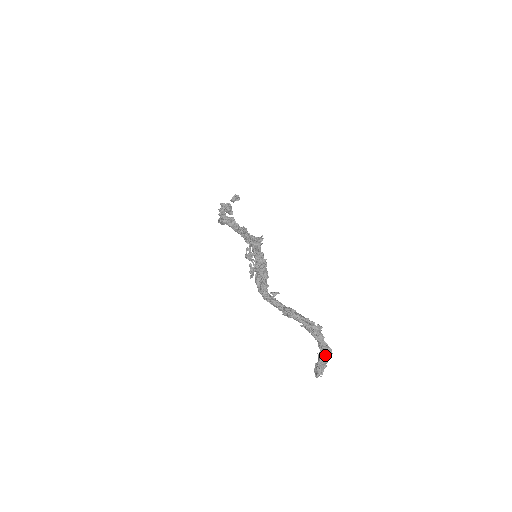
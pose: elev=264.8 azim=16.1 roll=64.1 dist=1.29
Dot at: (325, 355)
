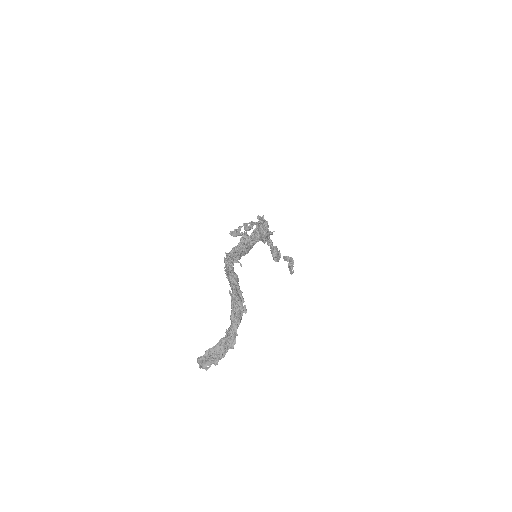
Dot at: (225, 345)
